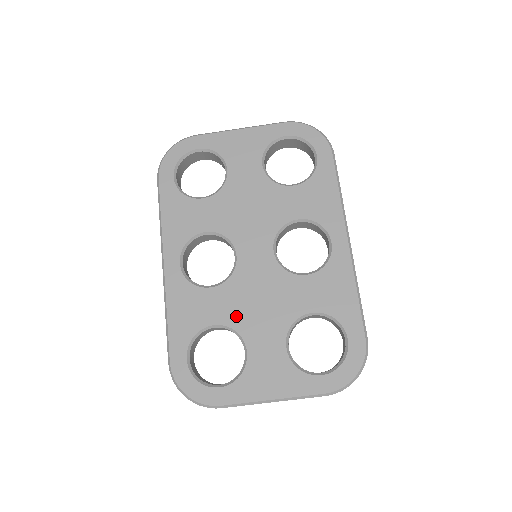
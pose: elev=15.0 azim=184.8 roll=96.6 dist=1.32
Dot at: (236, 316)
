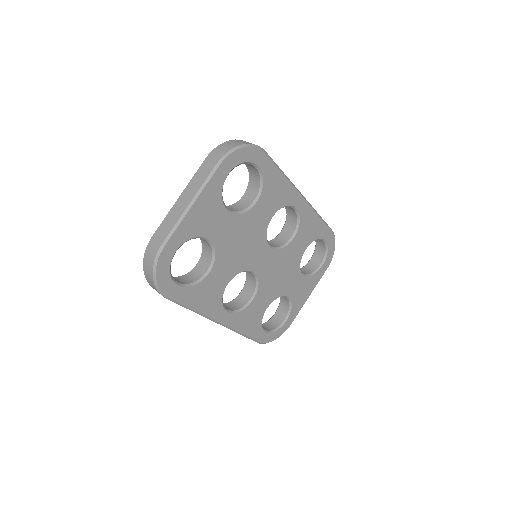
Dot at: (274, 293)
